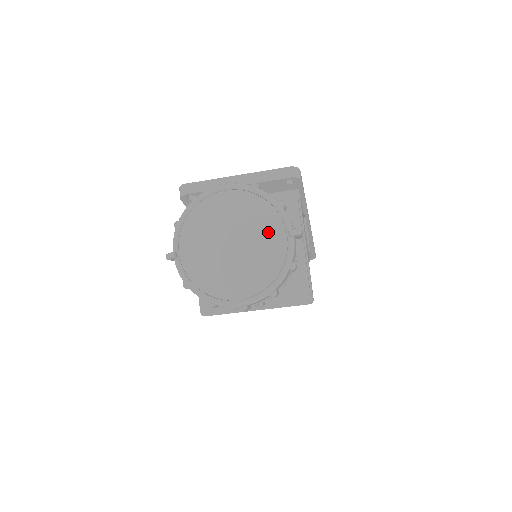
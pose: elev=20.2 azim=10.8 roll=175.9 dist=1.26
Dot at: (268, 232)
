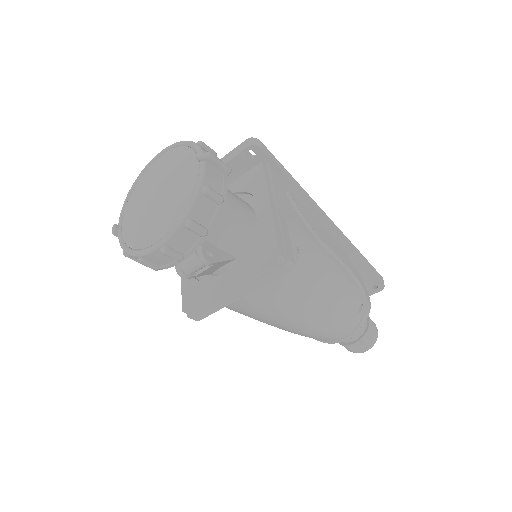
Dot at: (183, 169)
